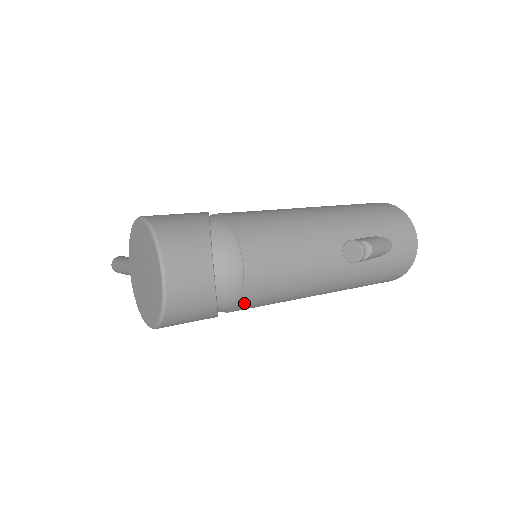
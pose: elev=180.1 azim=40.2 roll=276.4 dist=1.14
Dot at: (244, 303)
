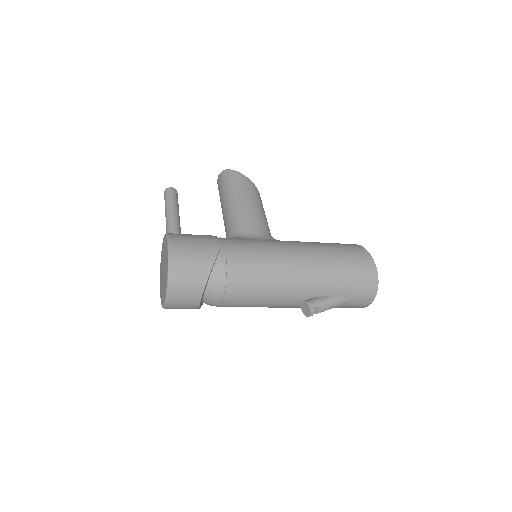
Dot at: occluded
